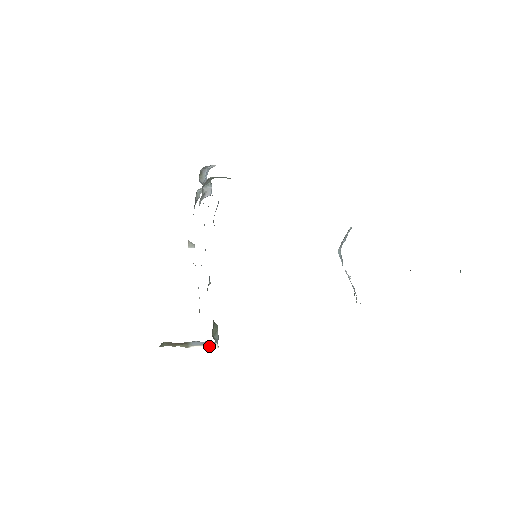
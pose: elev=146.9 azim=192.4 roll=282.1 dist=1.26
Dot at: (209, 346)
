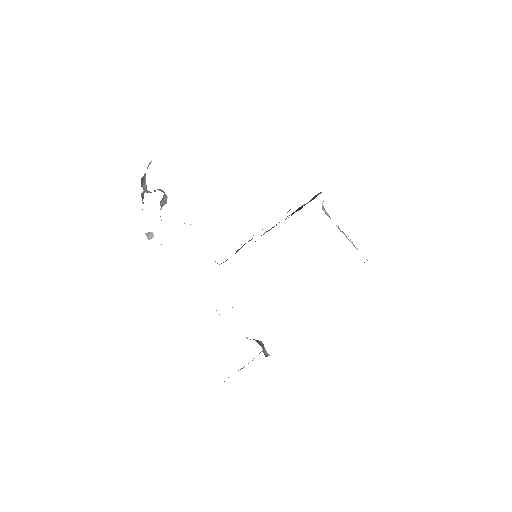
Dot at: occluded
